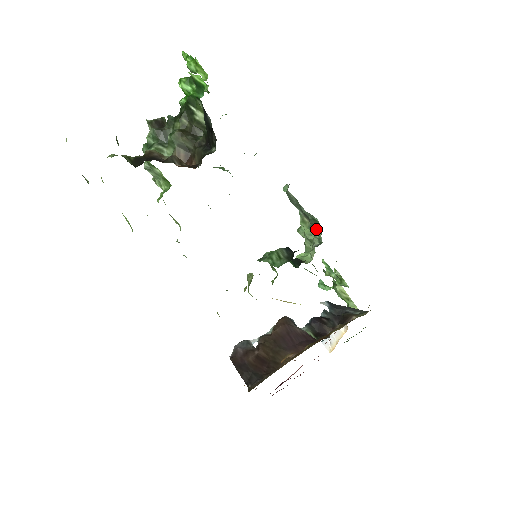
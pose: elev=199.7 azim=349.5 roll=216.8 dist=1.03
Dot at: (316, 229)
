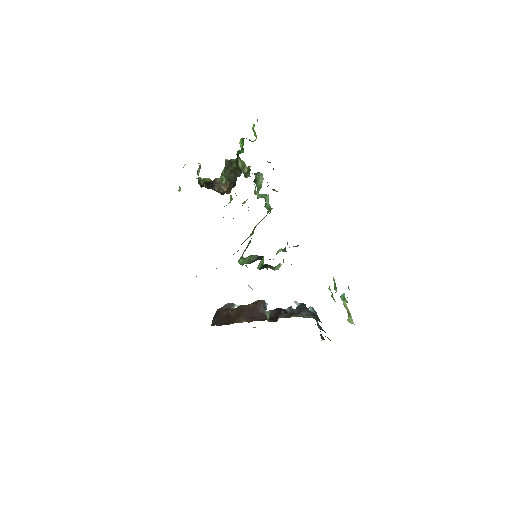
Dot at: (285, 250)
